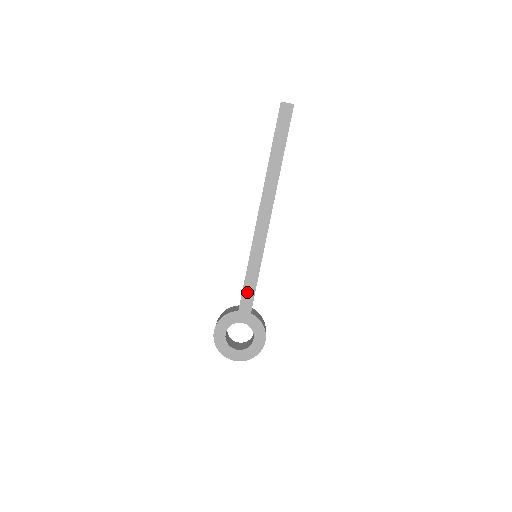
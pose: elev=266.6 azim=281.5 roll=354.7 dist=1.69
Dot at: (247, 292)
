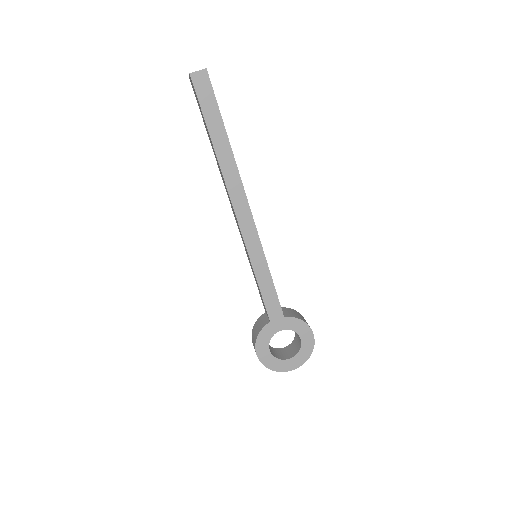
Dot at: (268, 299)
